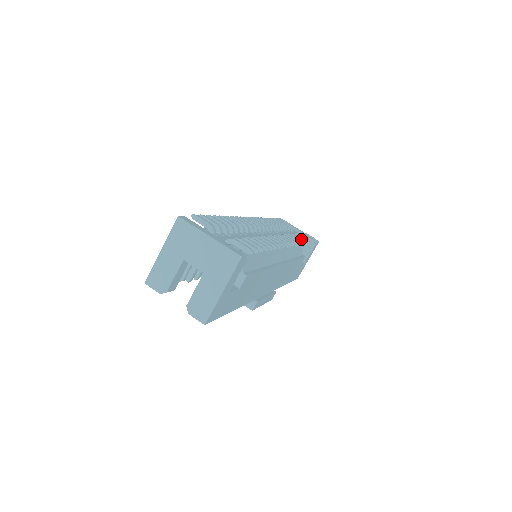
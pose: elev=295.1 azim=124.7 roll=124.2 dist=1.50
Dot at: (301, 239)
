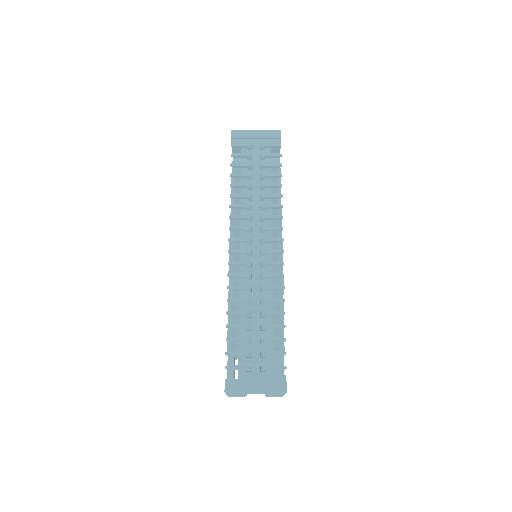
Dot at: (276, 197)
